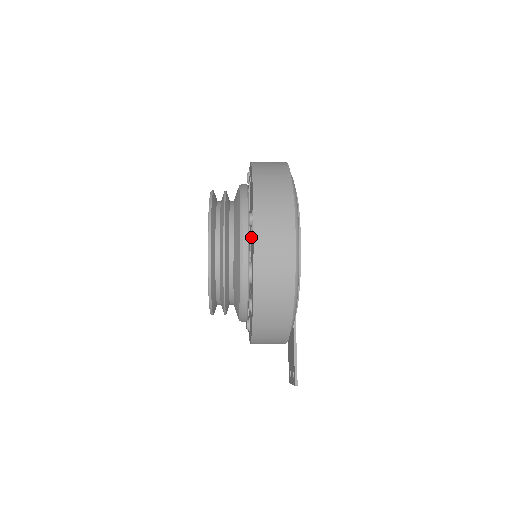
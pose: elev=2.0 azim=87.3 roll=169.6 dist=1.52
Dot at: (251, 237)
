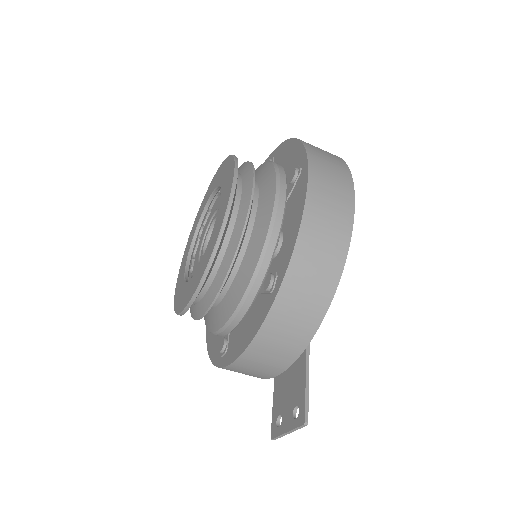
Dot at: (287, 199)
